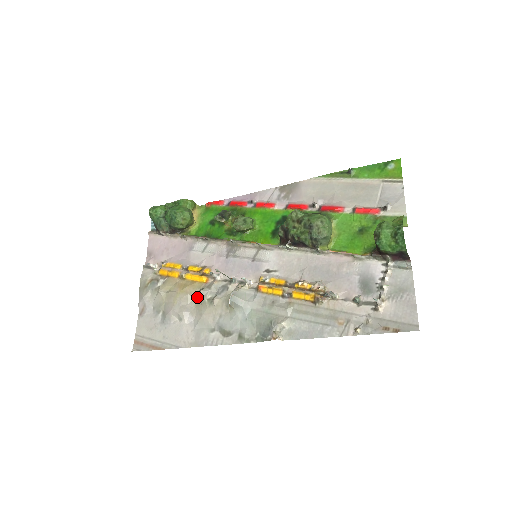
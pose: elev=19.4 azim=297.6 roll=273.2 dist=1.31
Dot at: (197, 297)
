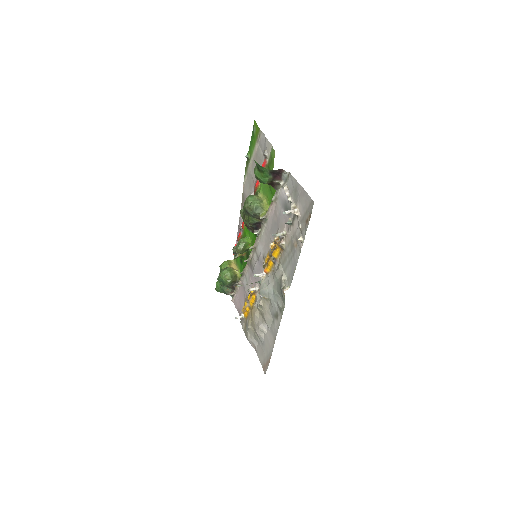
Dot at: (258, 311)
